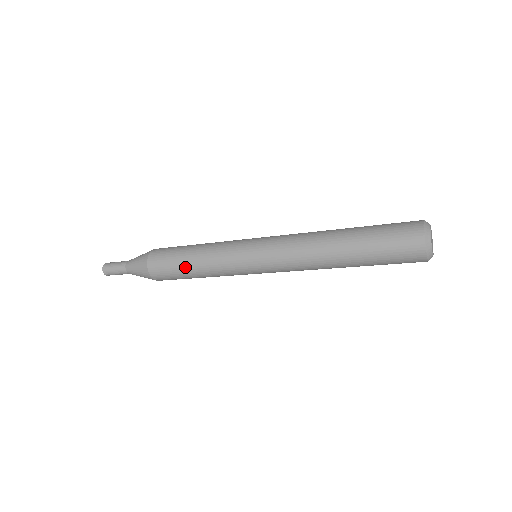
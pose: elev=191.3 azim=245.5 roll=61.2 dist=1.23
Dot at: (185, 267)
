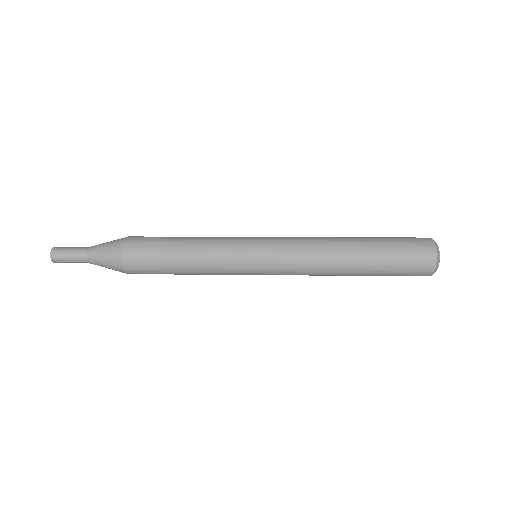
Dot at: (177, 274)
